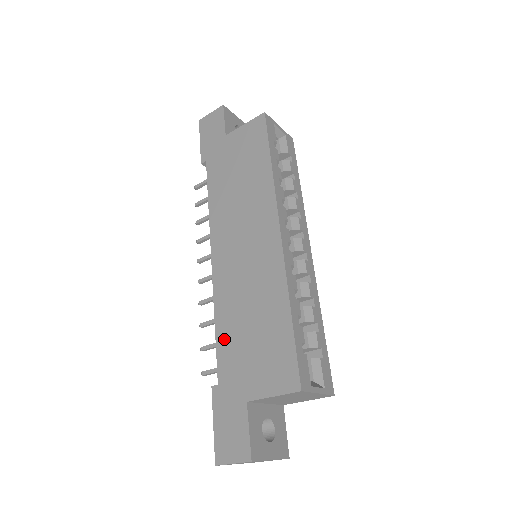
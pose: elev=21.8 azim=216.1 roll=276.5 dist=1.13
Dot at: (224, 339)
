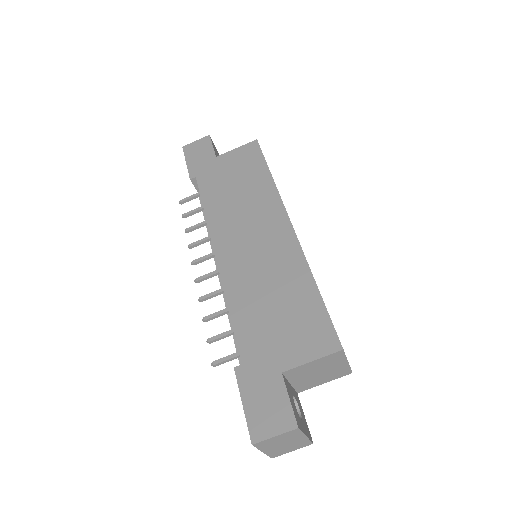
Dot at: (243, 321)
